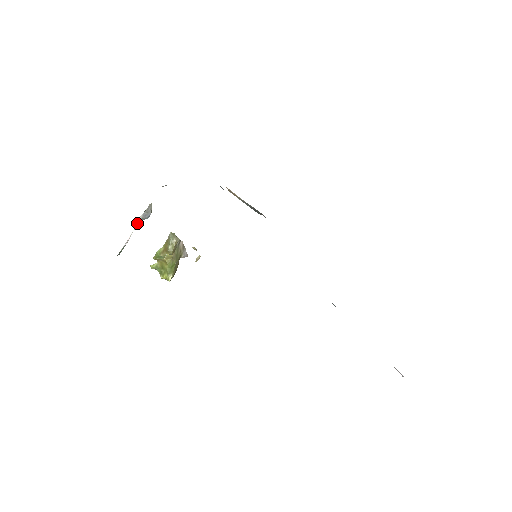
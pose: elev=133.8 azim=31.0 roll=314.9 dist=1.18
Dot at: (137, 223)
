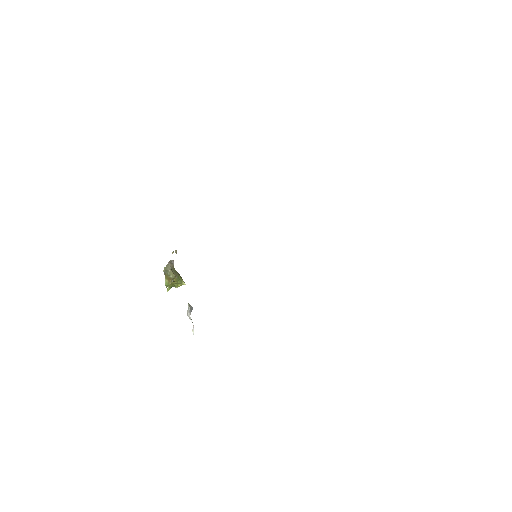
Dot at: (190, 317)
